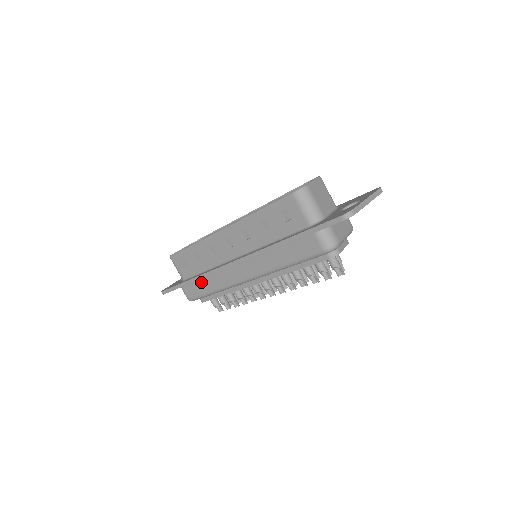
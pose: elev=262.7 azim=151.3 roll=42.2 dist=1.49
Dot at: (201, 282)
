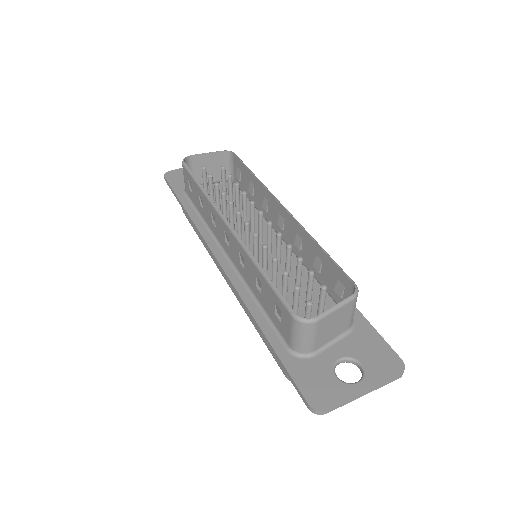
Dot at: occluded
